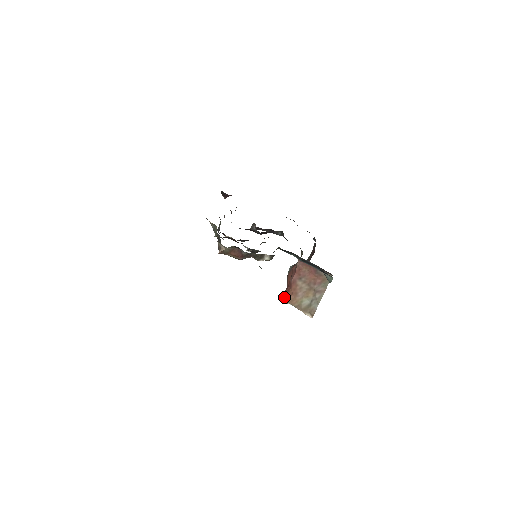
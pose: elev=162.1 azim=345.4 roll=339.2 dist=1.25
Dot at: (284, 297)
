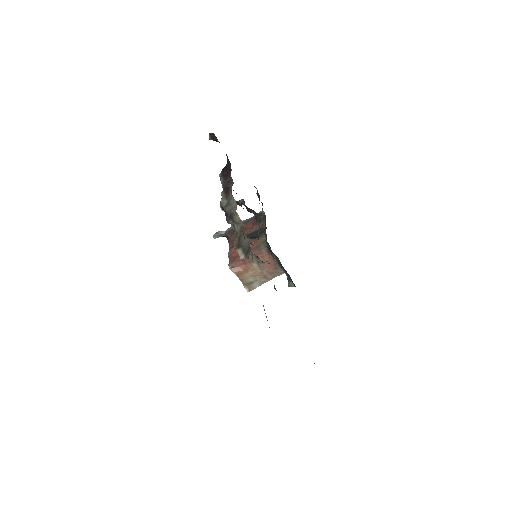
Dot at: (235, 268)
